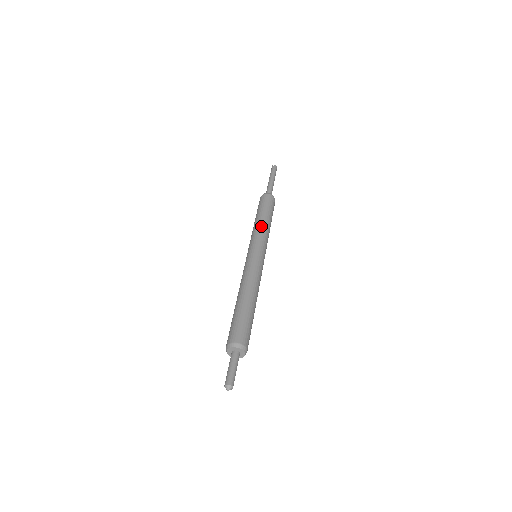
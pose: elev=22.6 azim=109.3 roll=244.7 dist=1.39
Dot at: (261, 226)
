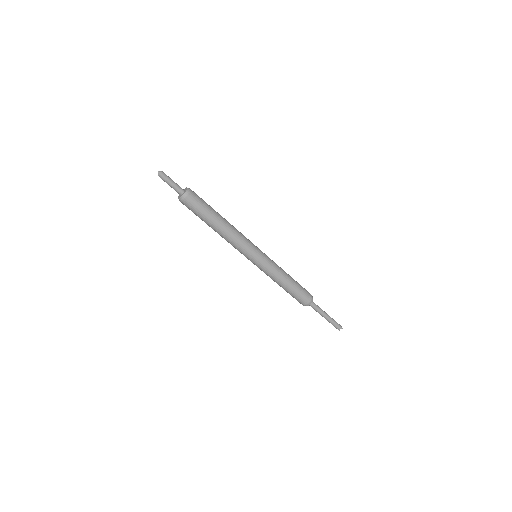
Dot at: occluded
